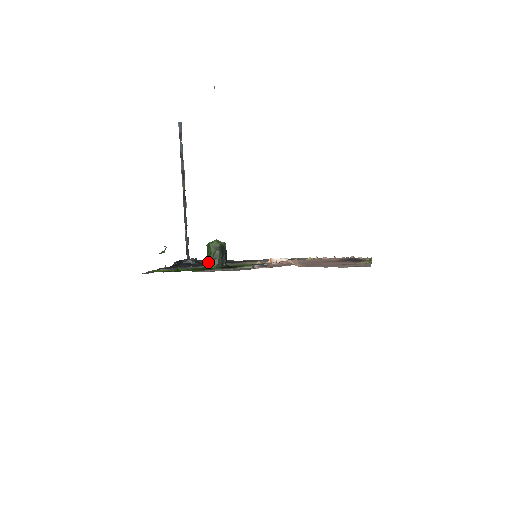
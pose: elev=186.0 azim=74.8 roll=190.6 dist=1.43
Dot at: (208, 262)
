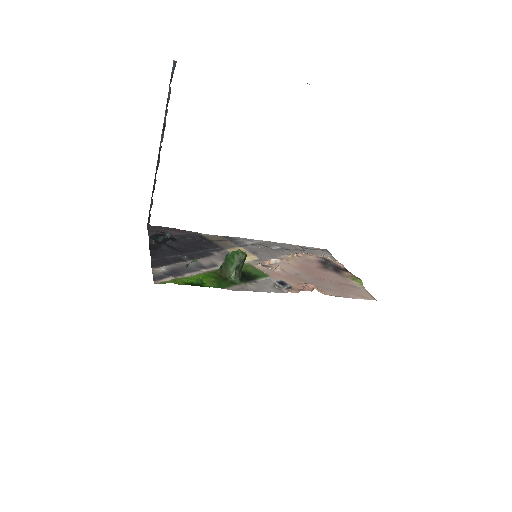
Dot at: (226, 271)
